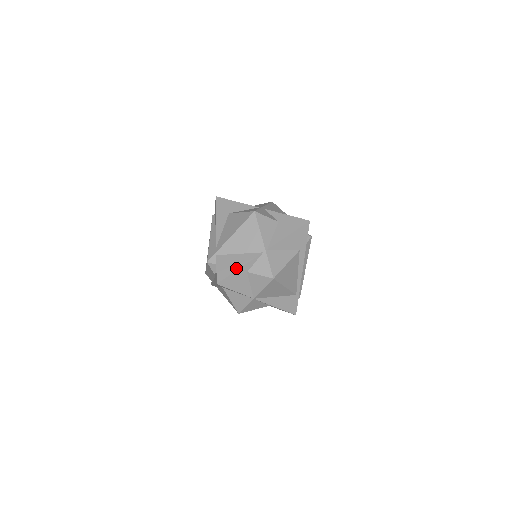
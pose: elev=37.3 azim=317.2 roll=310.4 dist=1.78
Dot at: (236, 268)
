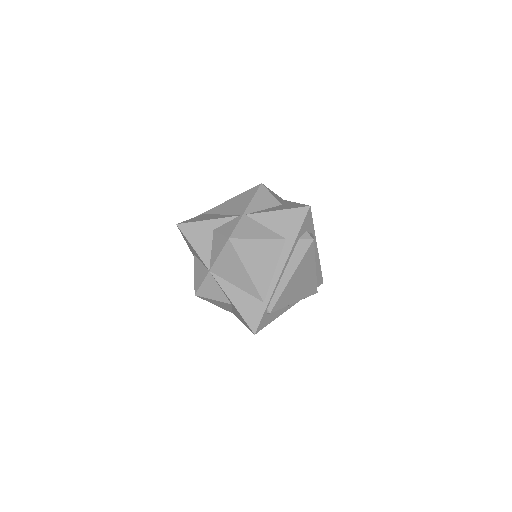
Dot at: (205, 219)
